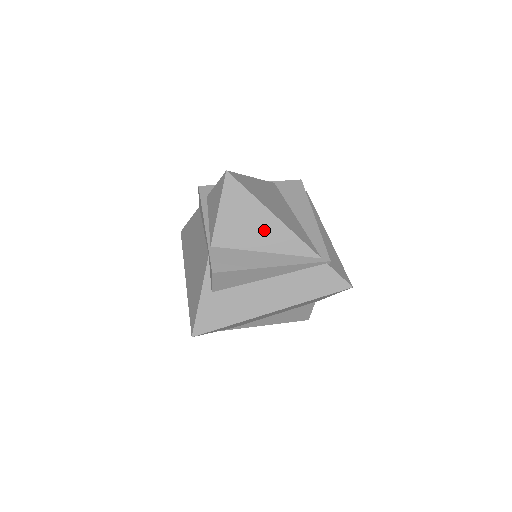
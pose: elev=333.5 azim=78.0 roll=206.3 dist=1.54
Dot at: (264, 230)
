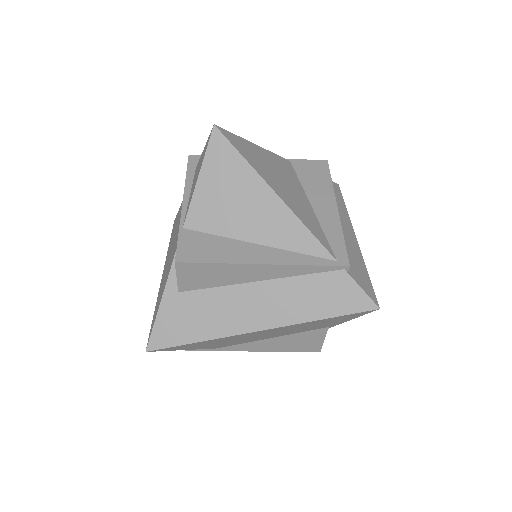
Dot at: (258, 212)
